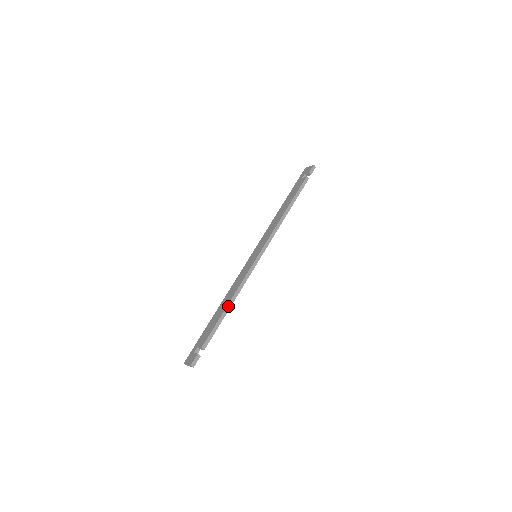
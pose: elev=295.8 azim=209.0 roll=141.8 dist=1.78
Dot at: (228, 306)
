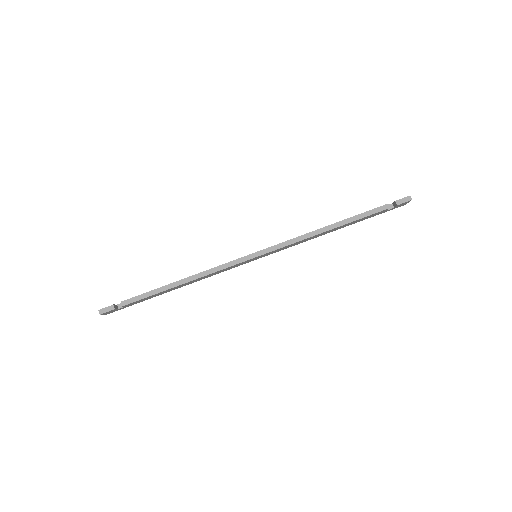
Dot at: (179, 282)
